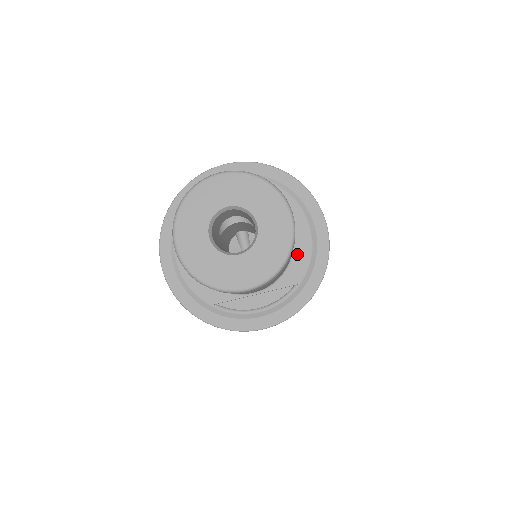
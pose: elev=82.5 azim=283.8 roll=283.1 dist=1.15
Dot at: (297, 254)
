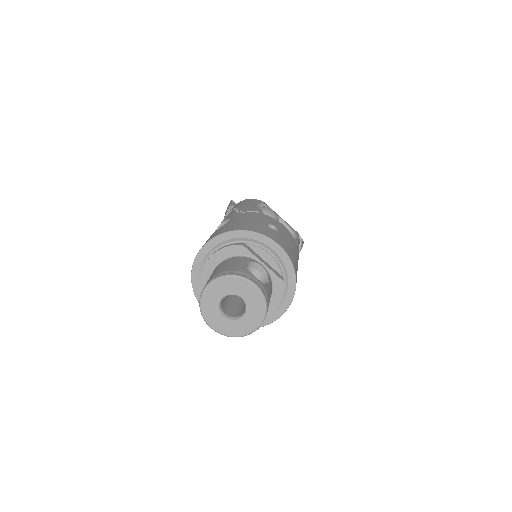
Dot at: occluded
